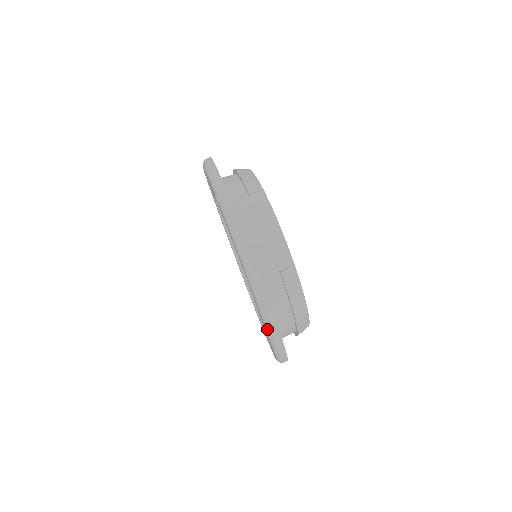
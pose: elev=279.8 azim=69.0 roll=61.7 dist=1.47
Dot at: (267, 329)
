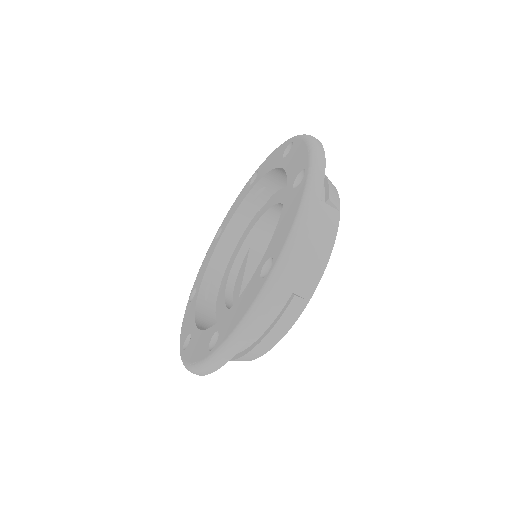
Dot at: (234, 333)
